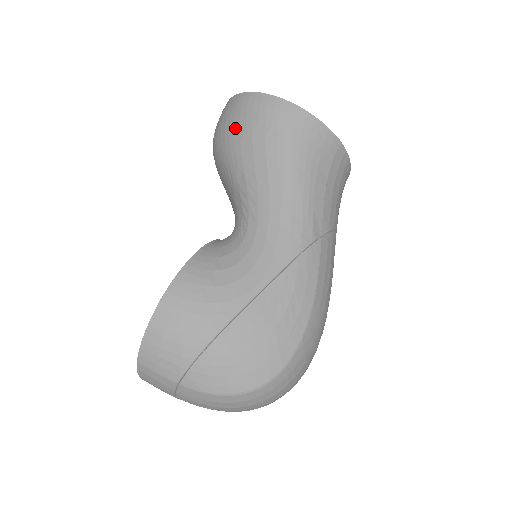
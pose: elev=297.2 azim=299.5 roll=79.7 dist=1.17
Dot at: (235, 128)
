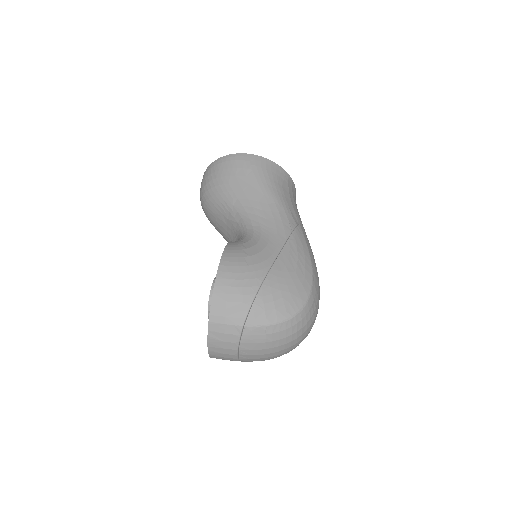
Dot at: (222, 177)
